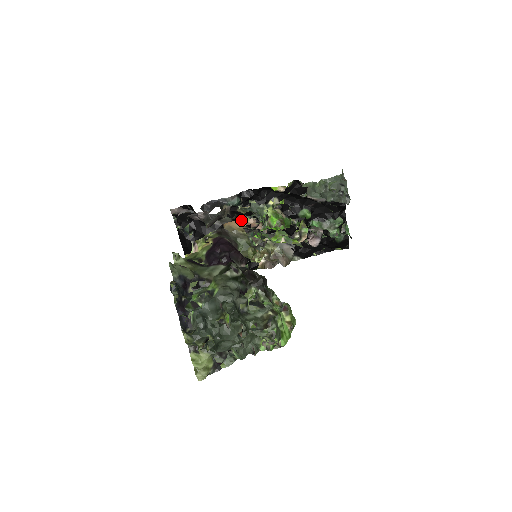
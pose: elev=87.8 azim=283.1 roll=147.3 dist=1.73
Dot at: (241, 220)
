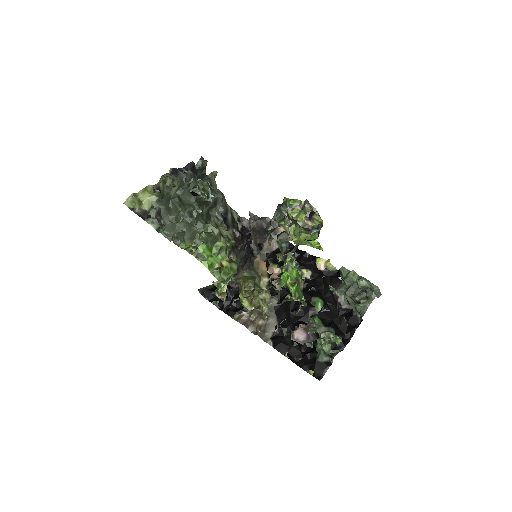
Dot at: (271, 265)
